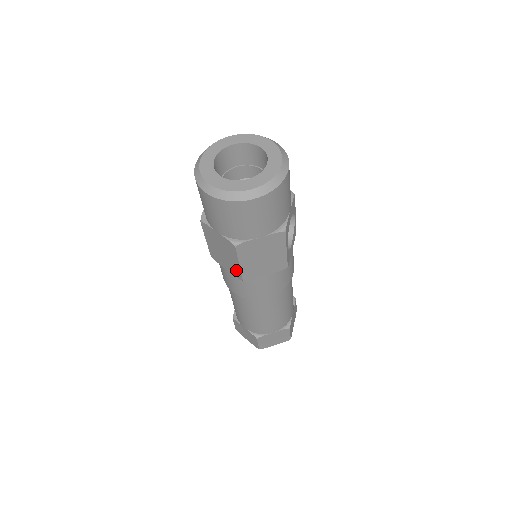
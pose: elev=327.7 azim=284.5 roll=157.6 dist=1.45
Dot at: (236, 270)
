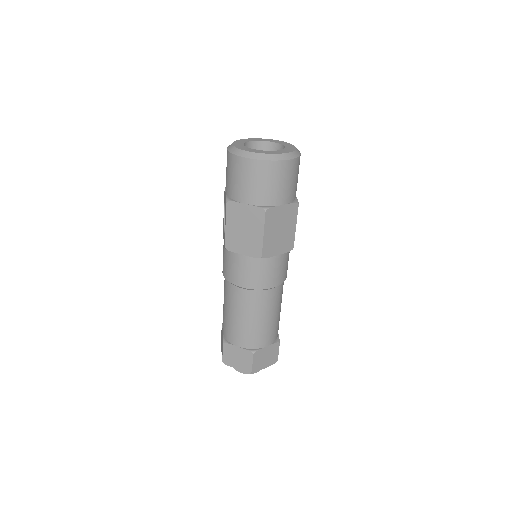
Dot at: (256, 246)
